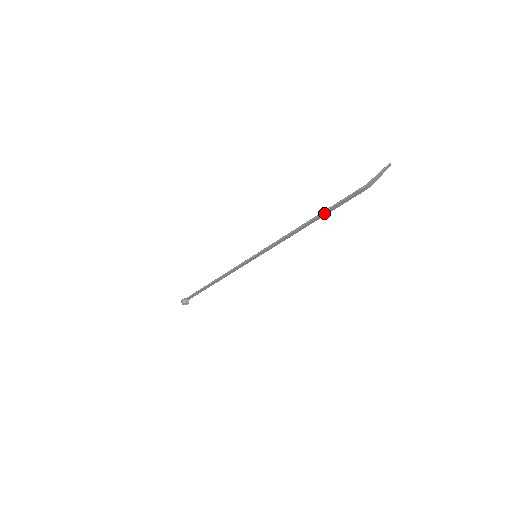
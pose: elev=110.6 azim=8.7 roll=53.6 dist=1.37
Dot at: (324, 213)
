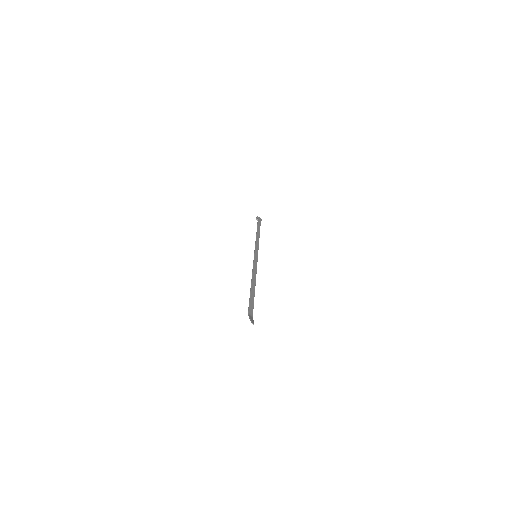
Dot at: (252, 292)
